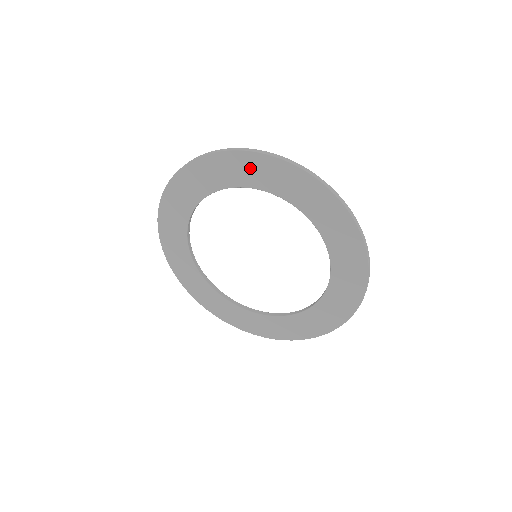
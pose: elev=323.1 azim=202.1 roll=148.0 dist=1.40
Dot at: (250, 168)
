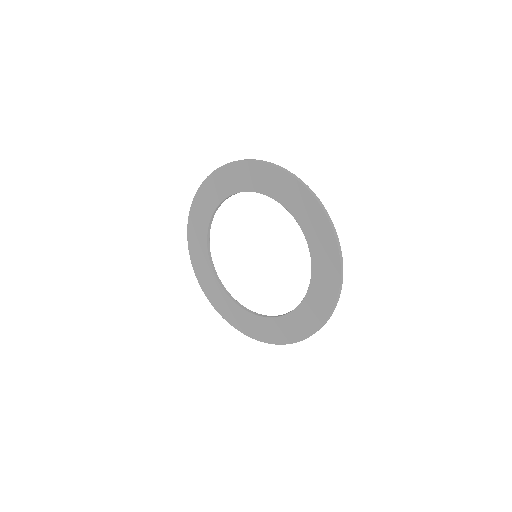
Dot at: (213, 189)
